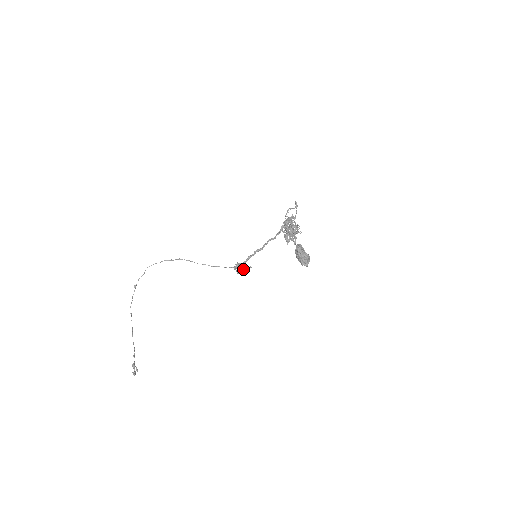
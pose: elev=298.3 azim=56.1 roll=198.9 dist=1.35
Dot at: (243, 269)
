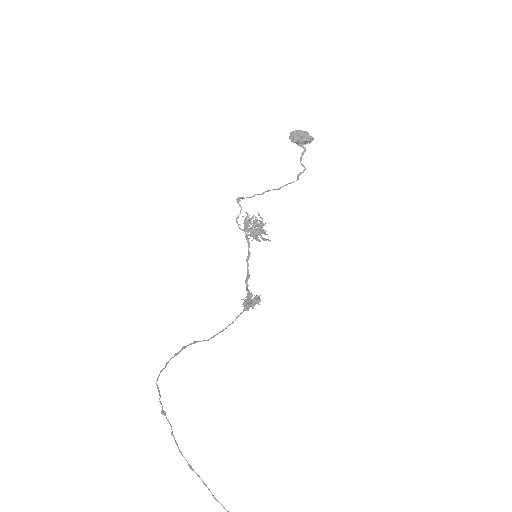
Dot at: (255, 297)
